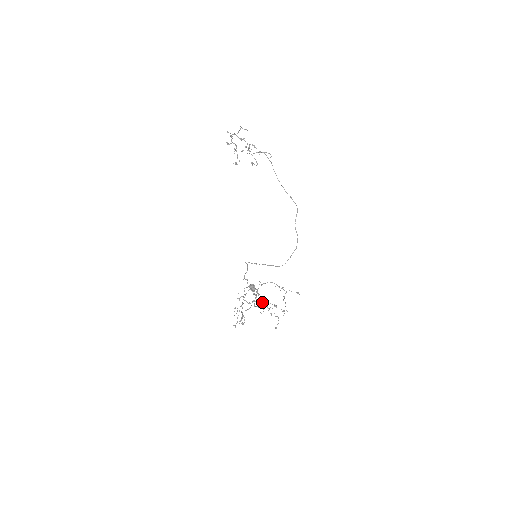
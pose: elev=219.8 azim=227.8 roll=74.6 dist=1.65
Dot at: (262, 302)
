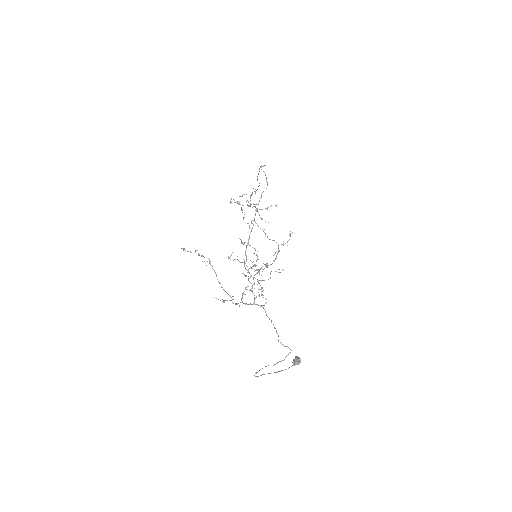
Dot at: (258, 283)
